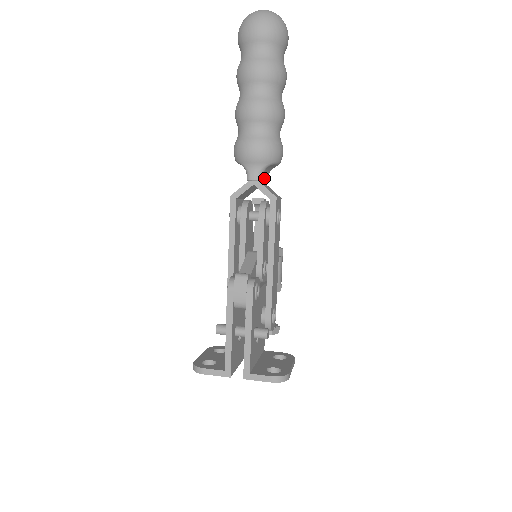
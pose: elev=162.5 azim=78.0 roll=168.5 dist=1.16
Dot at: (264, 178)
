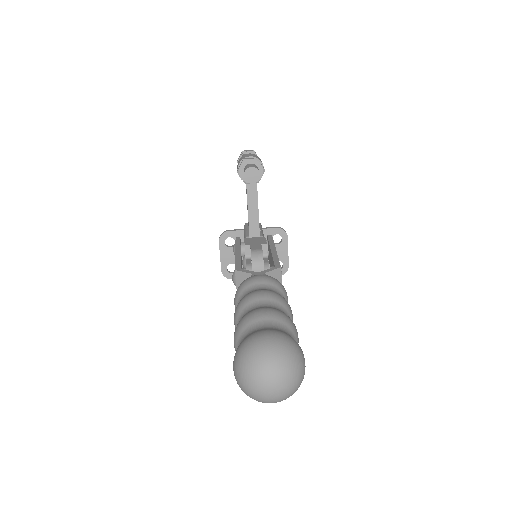
Dot at: occluded
